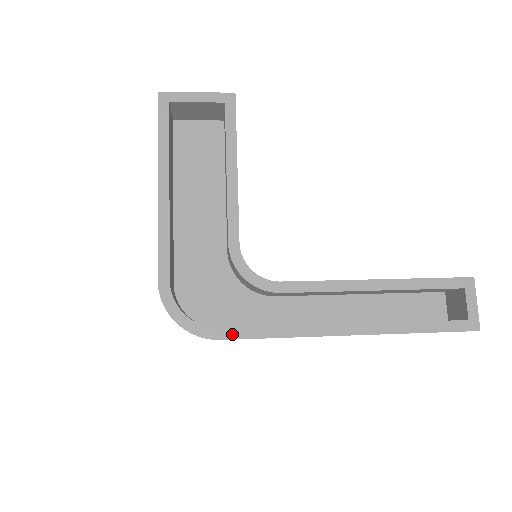
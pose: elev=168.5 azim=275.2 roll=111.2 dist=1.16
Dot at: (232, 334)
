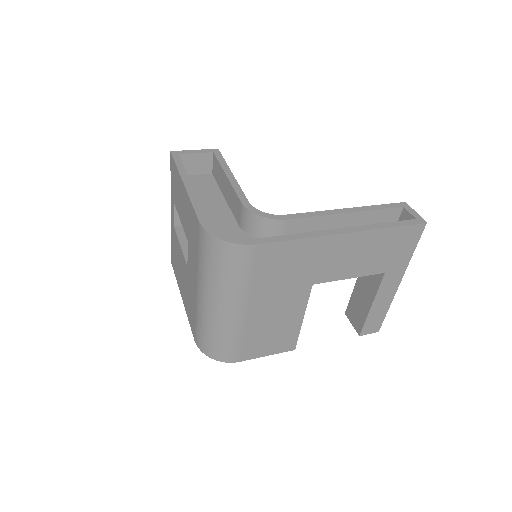
Dot at: (264, 241)
